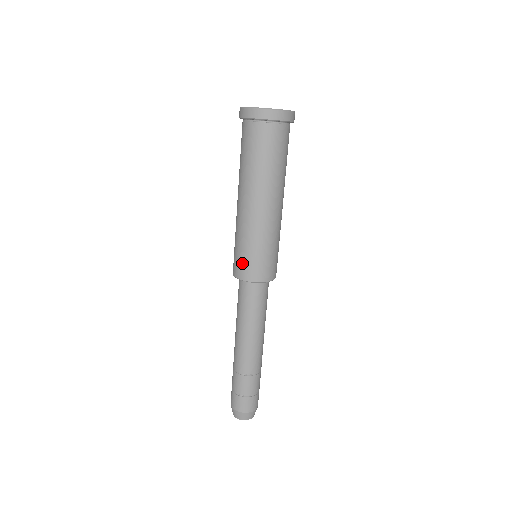
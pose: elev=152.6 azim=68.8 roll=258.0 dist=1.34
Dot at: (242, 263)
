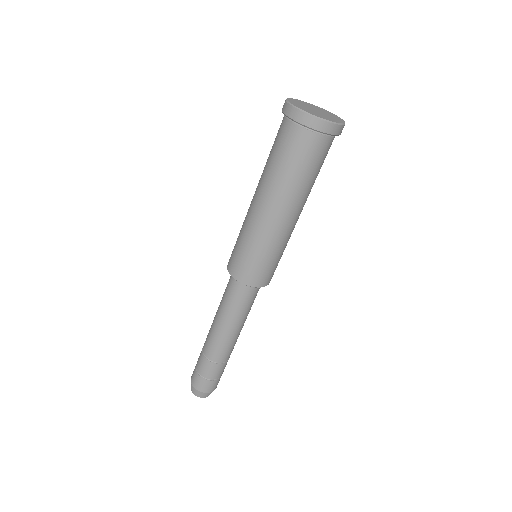
Dot at: (234, 258)
